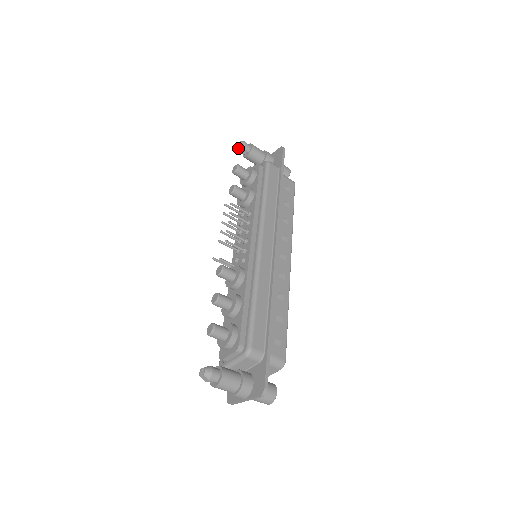
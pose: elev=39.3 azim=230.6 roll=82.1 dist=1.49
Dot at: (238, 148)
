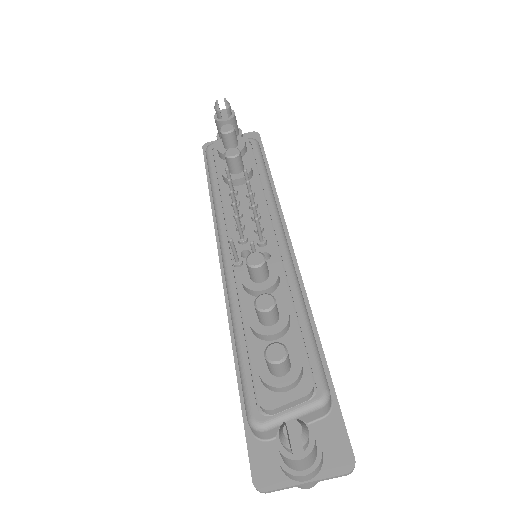
Dot at: occluded
